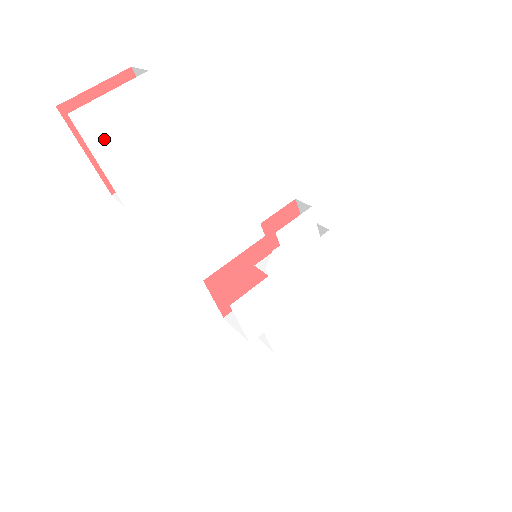
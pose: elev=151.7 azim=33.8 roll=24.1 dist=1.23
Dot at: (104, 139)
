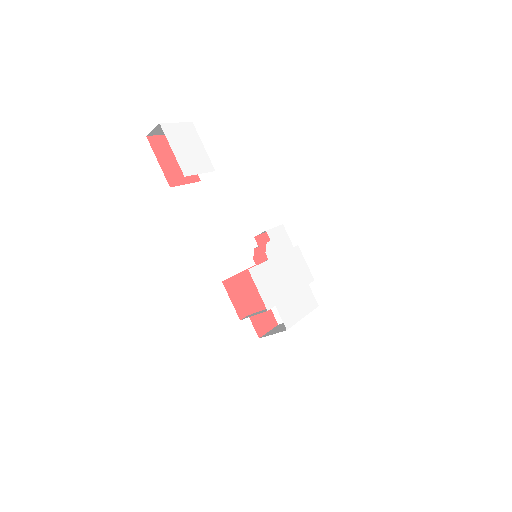
Dot at: (174, 140)
